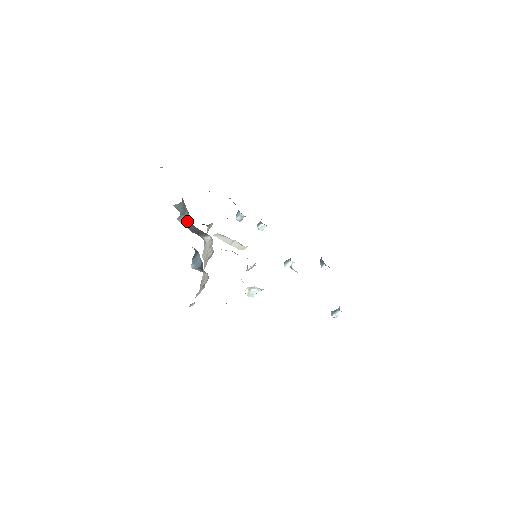
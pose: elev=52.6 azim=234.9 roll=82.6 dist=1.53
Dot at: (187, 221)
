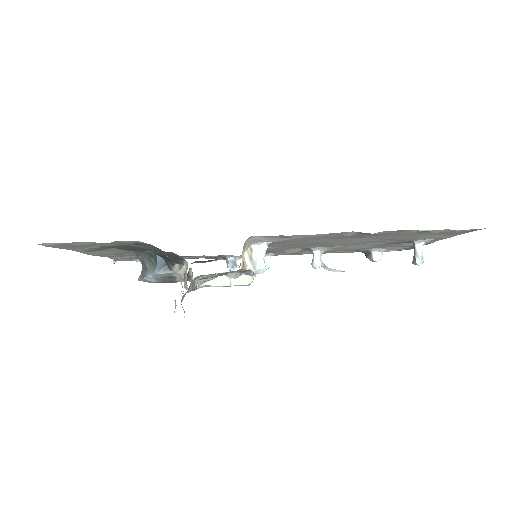
Dot at: (151, 270)
